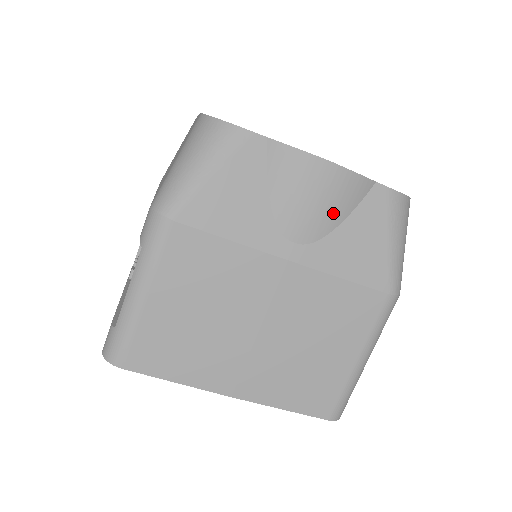
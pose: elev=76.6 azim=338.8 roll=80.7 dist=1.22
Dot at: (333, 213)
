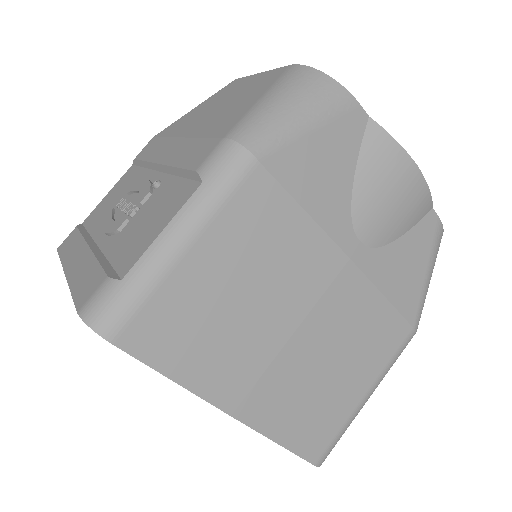
Dot at: (400, 223)
